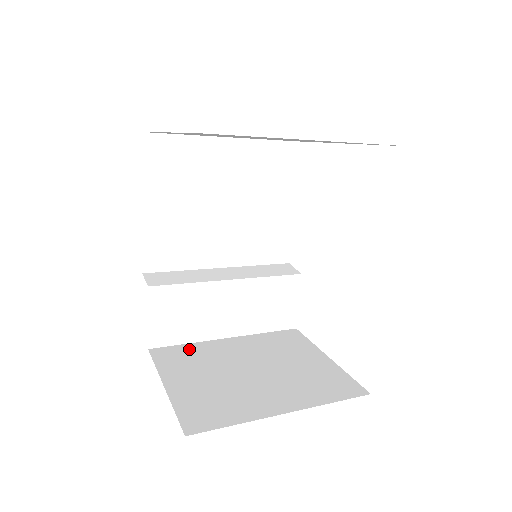
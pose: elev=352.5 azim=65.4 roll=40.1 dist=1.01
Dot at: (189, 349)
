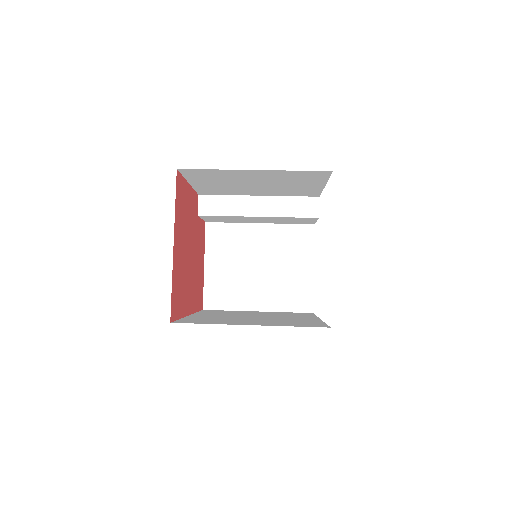
Dot at: (230, 230)
